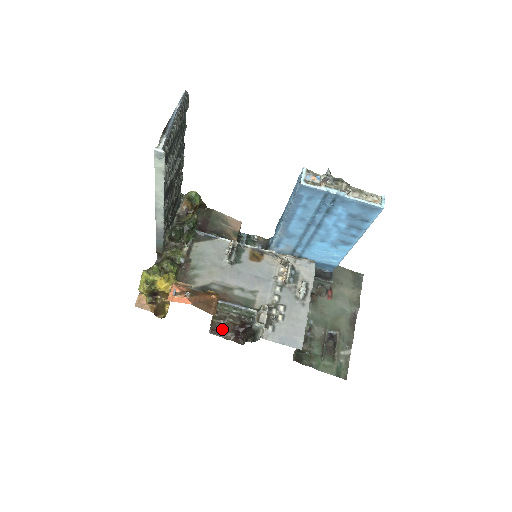
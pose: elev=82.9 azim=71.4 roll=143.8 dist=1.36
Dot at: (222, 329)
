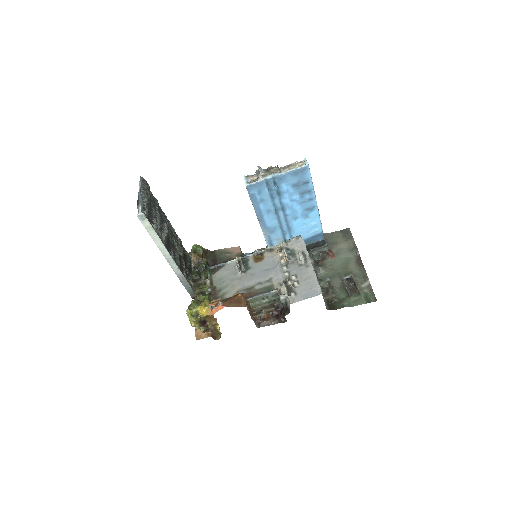
Dot at: (265, 320)
